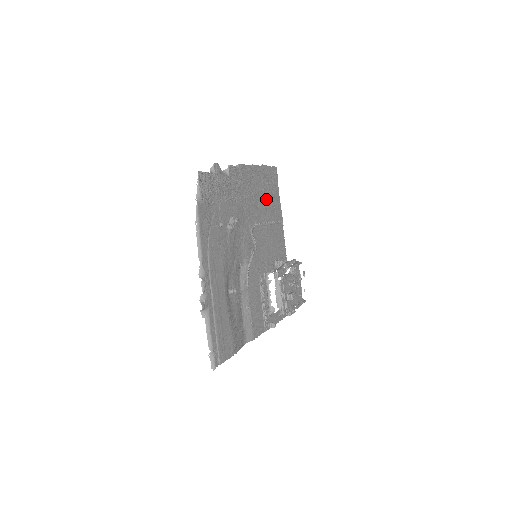
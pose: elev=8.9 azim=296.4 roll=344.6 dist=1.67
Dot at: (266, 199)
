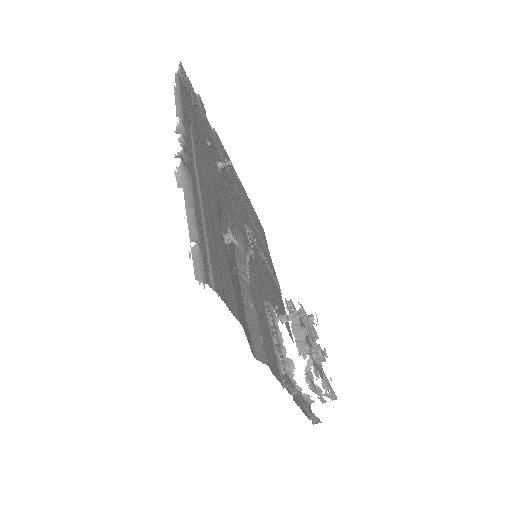
Dot at: (258, 234)
